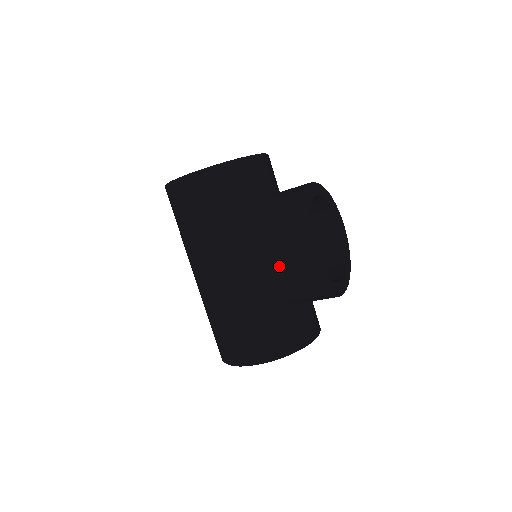
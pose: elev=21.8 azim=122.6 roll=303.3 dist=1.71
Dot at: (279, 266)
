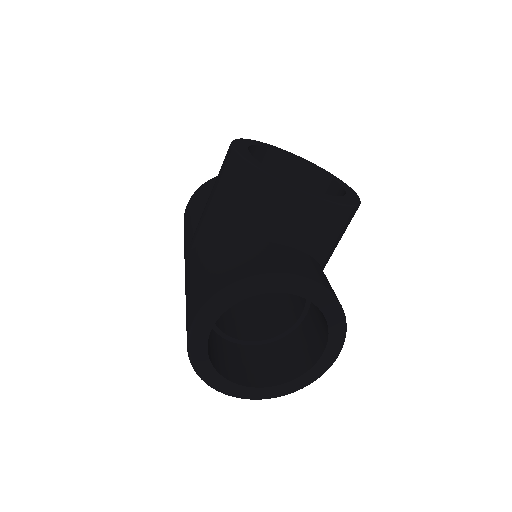
Dot at: (218, 184)
